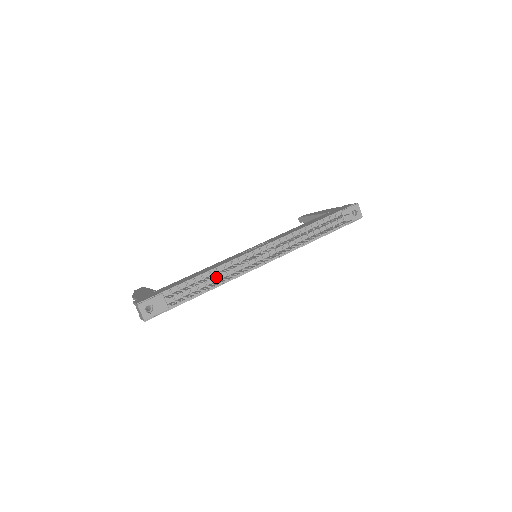
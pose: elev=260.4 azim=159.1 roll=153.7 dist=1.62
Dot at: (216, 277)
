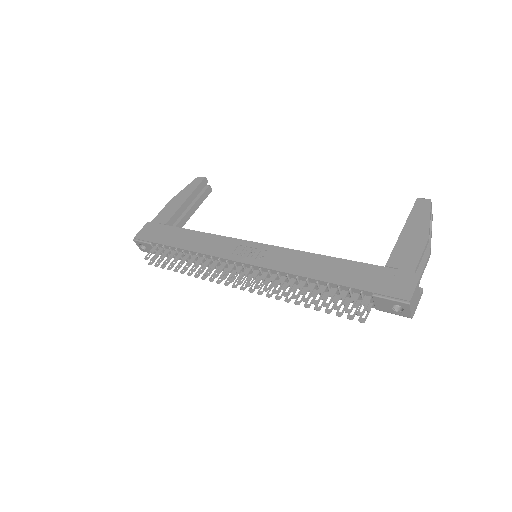
Dot at: (197, 258)
